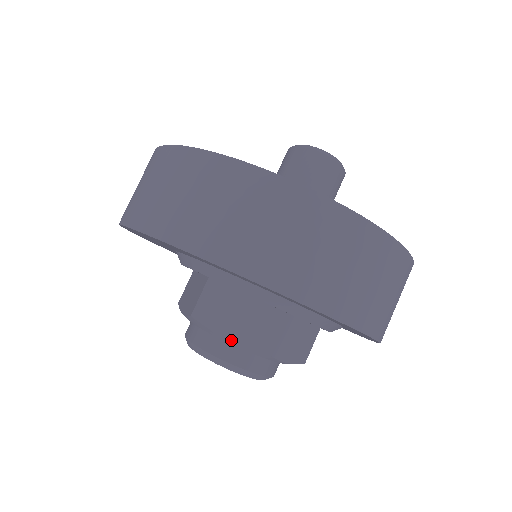
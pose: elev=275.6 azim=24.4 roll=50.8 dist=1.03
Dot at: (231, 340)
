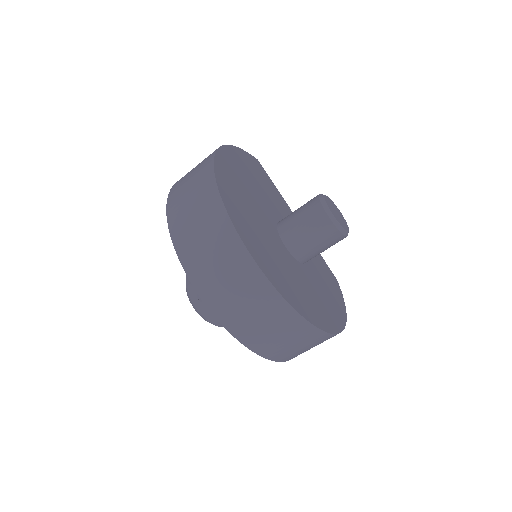
Dot at: occluded
